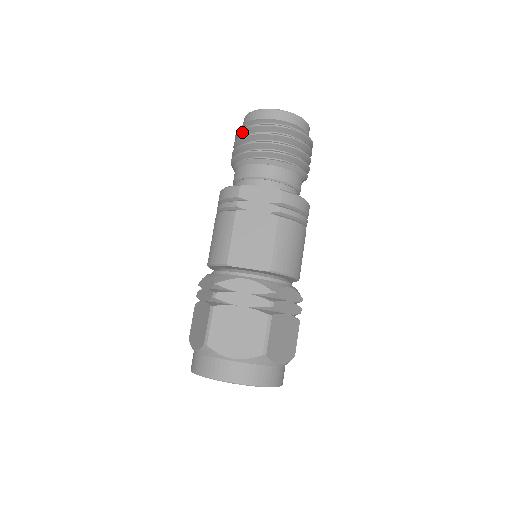
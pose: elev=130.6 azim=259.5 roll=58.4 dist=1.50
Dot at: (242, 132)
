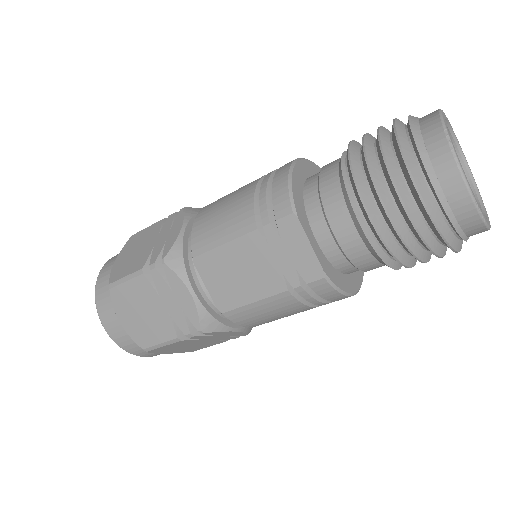
Dot at: (396, 141)
